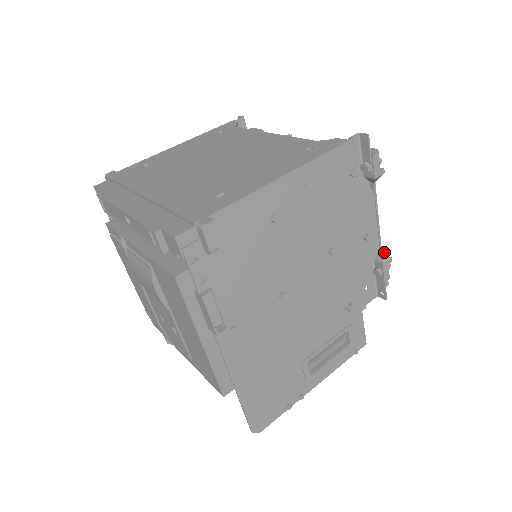
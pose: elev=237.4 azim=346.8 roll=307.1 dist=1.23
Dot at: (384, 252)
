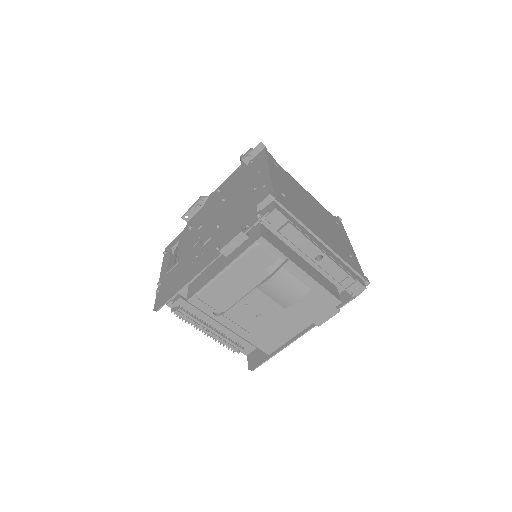
Dot at: occluded
